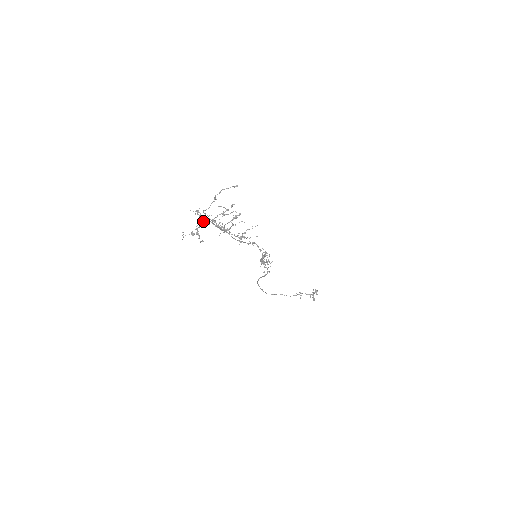
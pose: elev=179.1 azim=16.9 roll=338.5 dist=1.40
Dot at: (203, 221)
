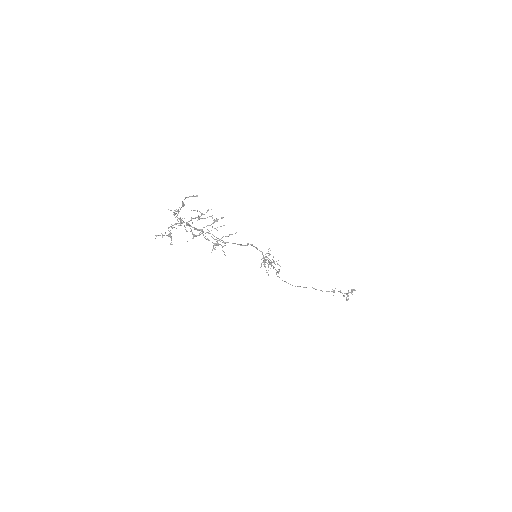
Dot at: (177, 223)
